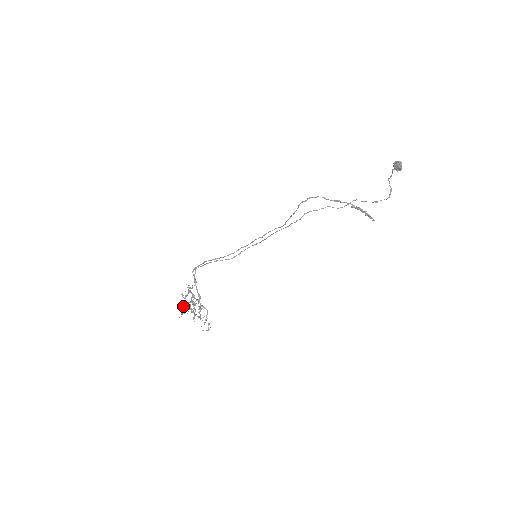
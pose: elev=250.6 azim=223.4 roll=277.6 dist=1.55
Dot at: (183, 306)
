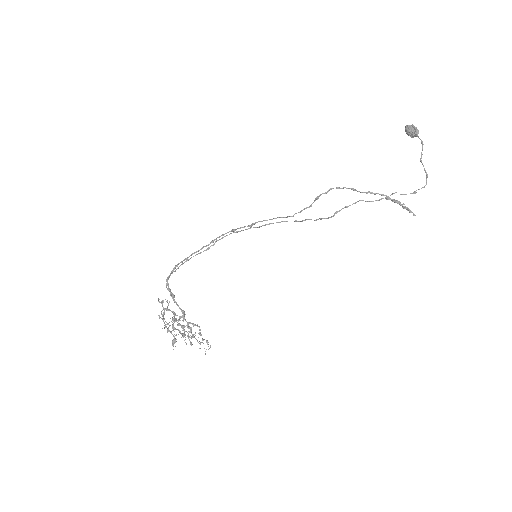
Dot at: occluded
